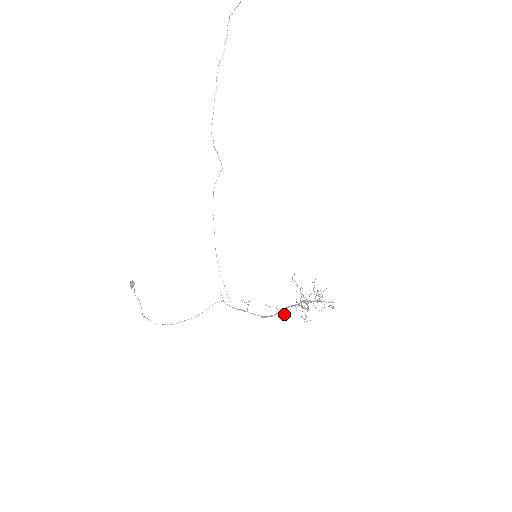
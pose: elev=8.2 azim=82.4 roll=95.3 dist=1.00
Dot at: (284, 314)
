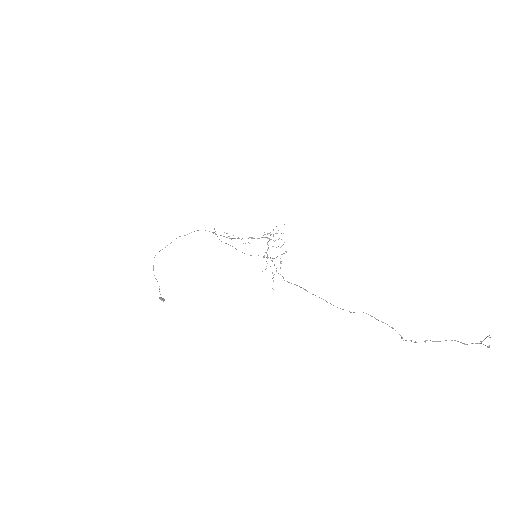
Dot at: occluded
